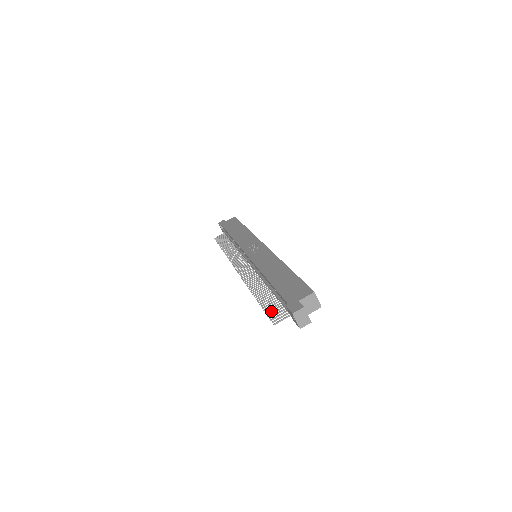
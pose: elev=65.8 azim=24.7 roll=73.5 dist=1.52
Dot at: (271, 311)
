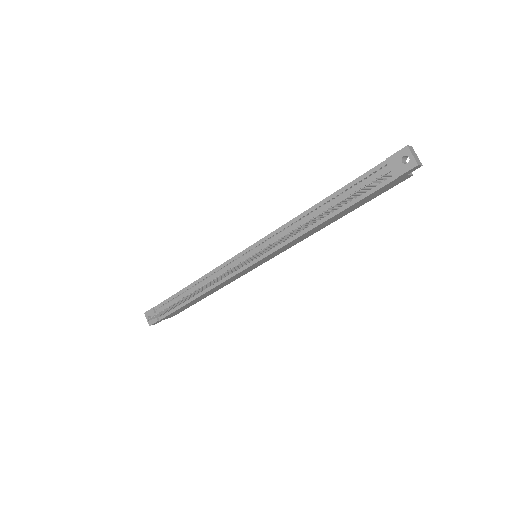
Dot at: (359, 191)
